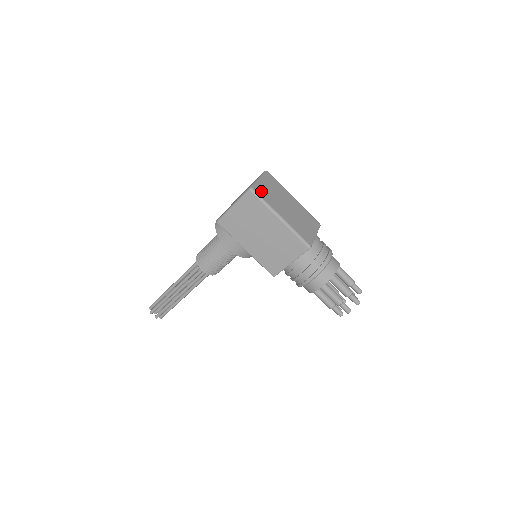
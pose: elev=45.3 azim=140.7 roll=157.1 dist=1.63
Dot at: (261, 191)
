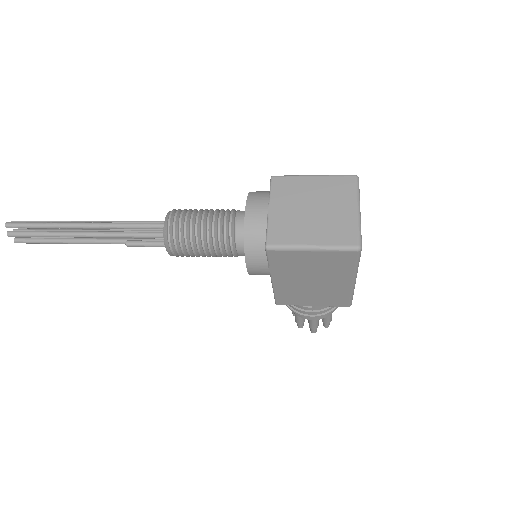
Dot at: occluded
